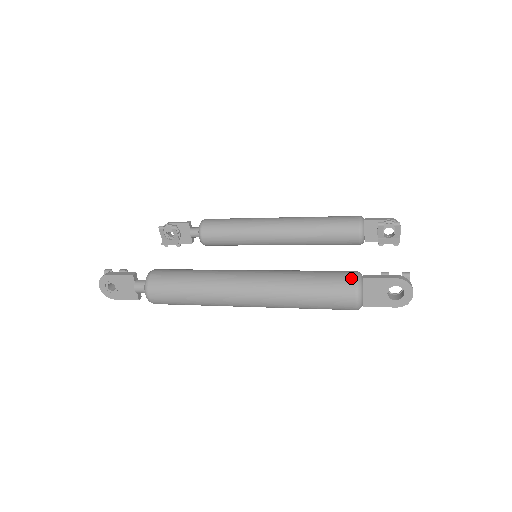
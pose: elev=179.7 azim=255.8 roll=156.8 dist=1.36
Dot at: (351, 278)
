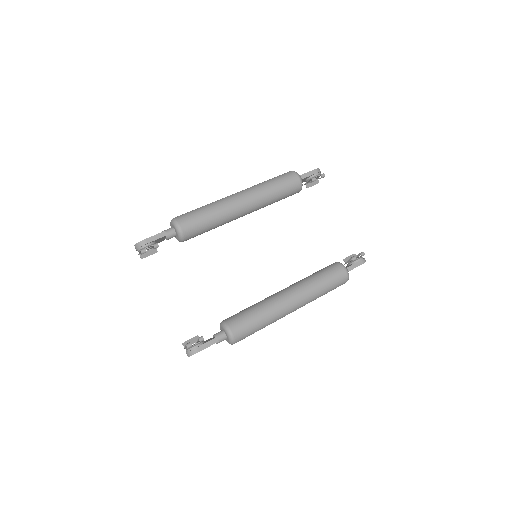
Dot at: (346, 277)
